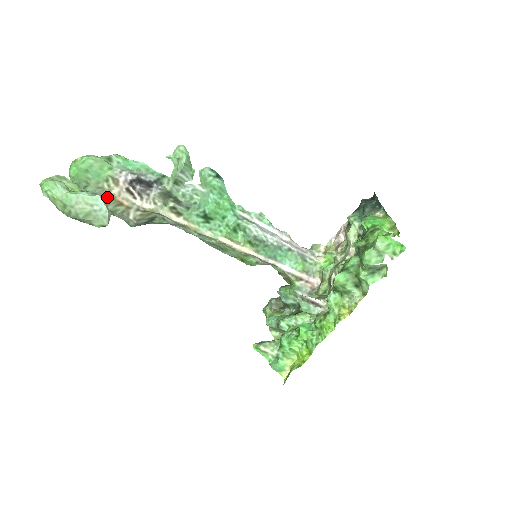
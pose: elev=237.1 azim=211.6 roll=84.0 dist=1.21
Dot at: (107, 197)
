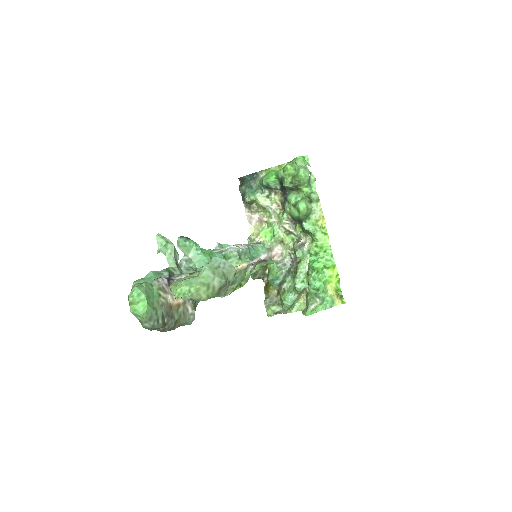
Dot at: (169, 310)
